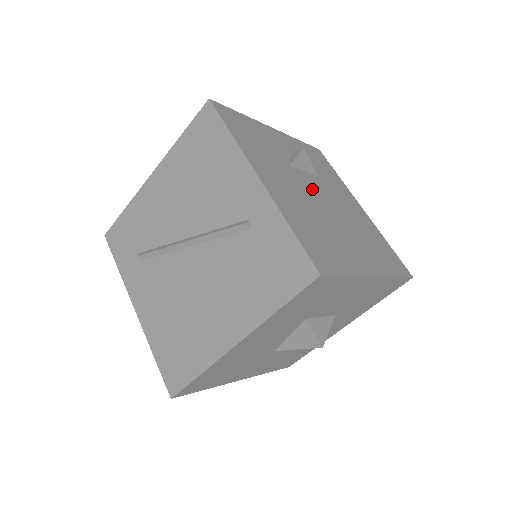
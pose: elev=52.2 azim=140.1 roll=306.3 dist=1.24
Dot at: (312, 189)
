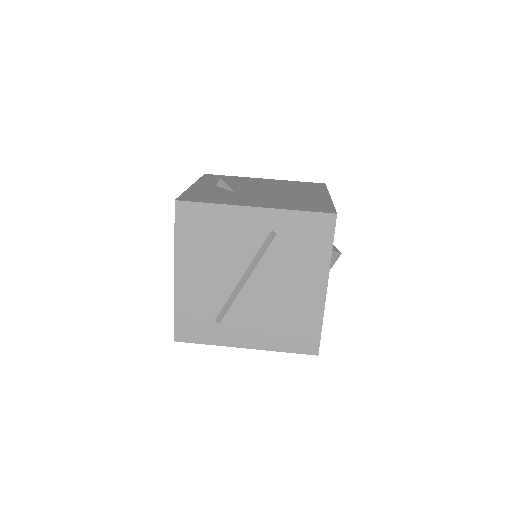
Dot at: (255, 191)
